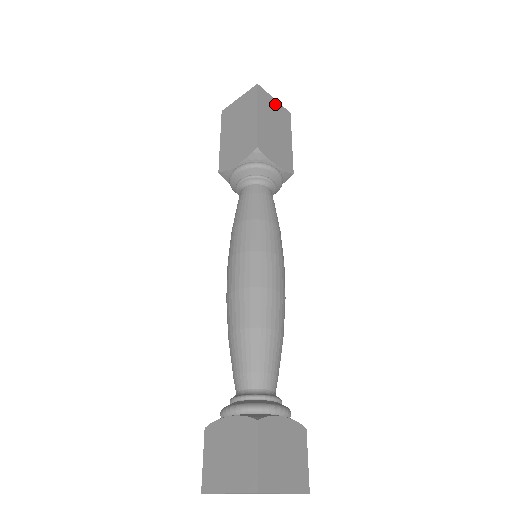
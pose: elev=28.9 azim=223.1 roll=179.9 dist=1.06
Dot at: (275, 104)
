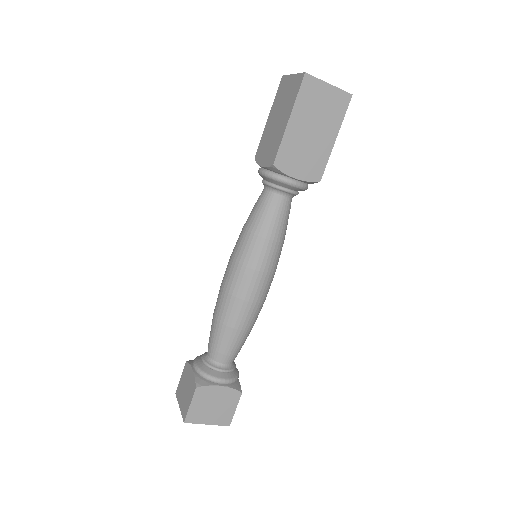
Dot at: (327, 92)
